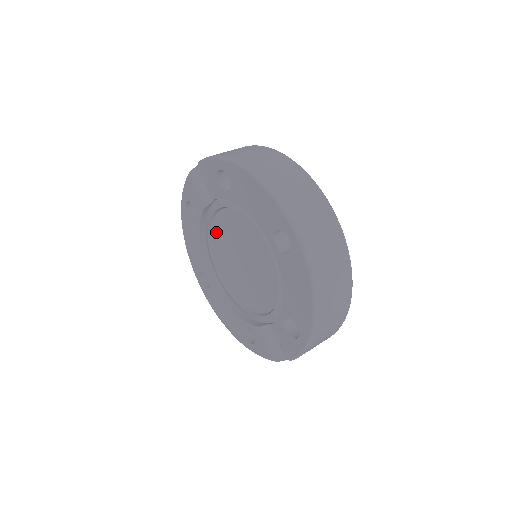
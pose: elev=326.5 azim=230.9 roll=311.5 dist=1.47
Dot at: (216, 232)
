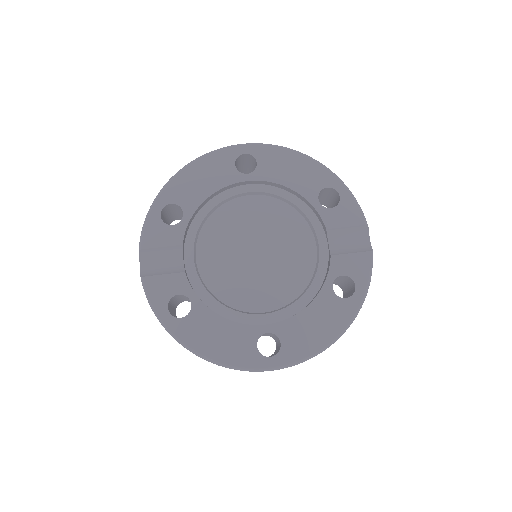
Dot at: (216, 284)
